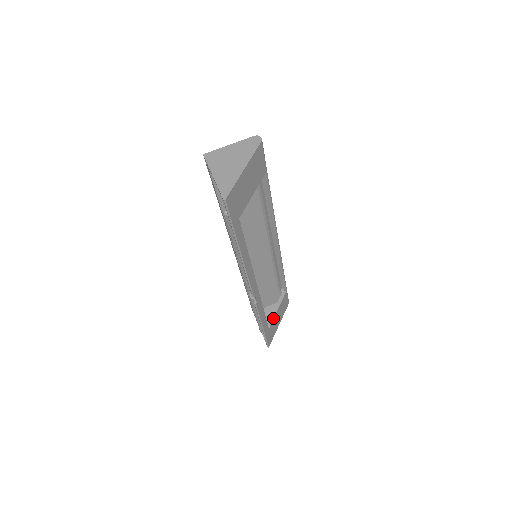
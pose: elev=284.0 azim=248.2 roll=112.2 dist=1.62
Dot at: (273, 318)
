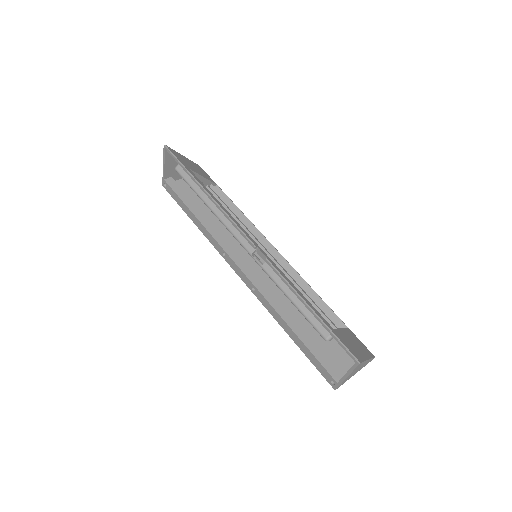
Dot at: (337, 329)
